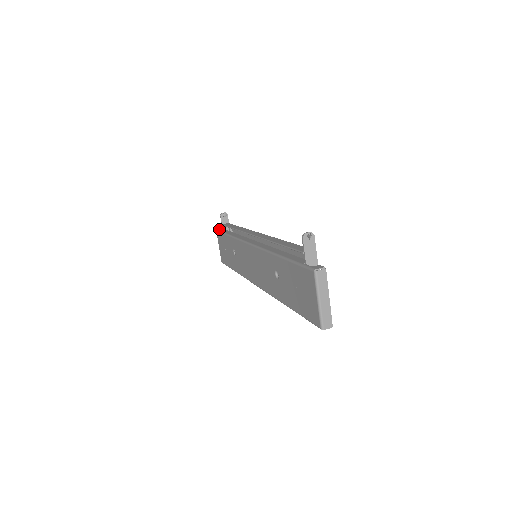
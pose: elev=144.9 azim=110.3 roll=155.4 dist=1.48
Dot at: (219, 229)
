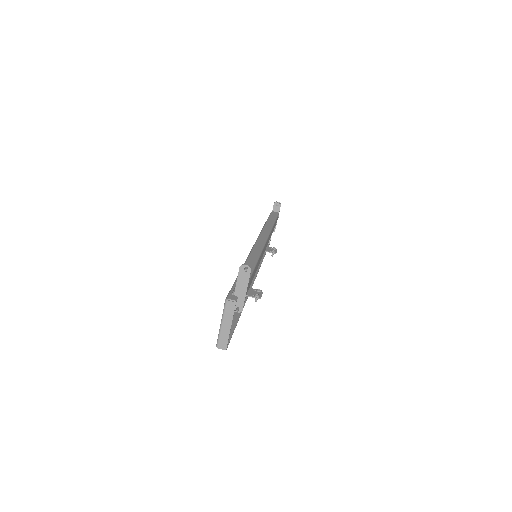
Dot at: occluded
